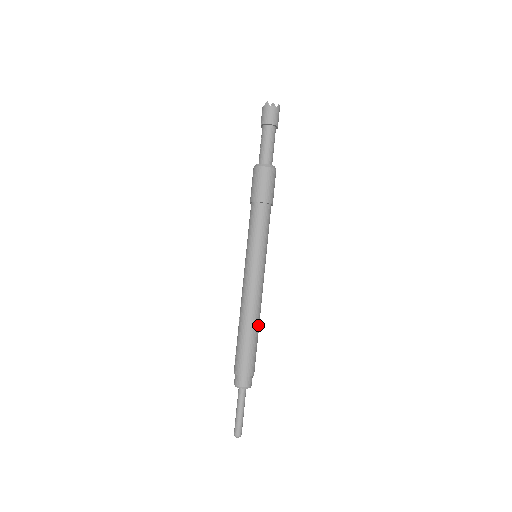
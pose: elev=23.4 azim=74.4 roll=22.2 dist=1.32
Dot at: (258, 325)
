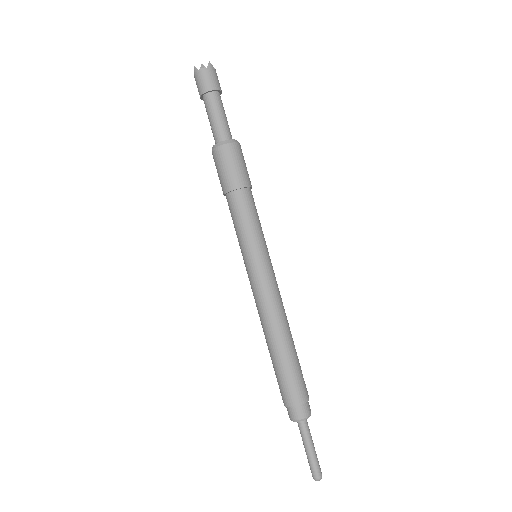
Dot at: (289, 339)
